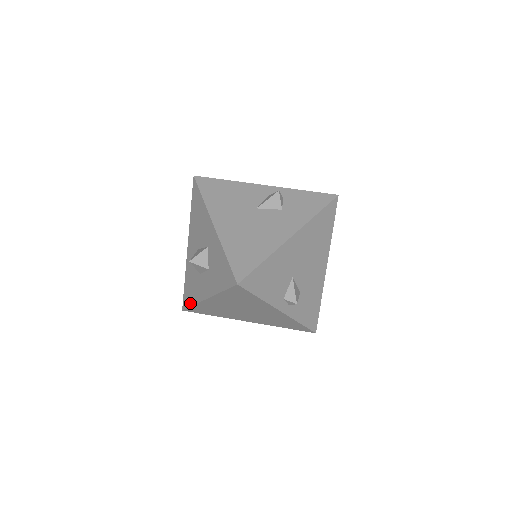
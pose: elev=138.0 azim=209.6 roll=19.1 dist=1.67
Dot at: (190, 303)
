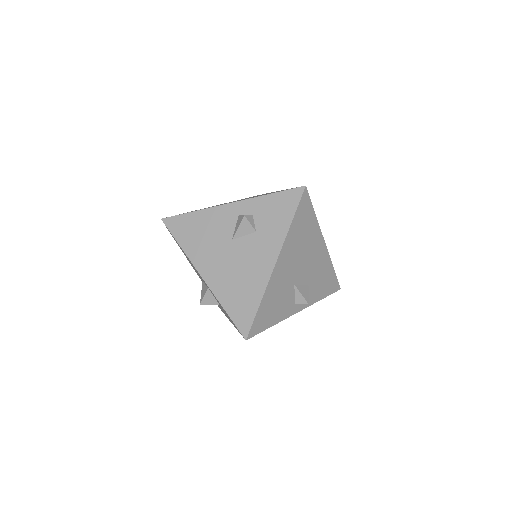
Dot at: occluded
